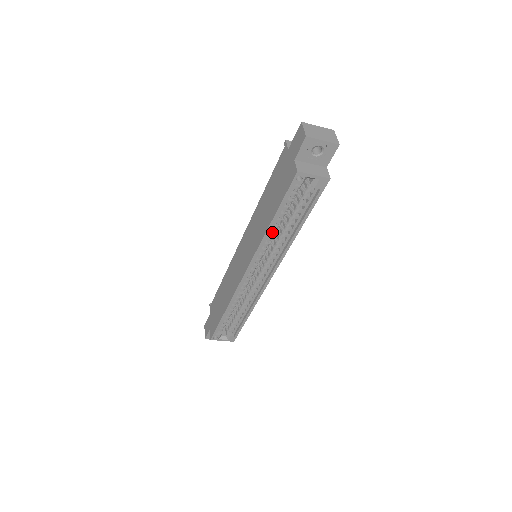
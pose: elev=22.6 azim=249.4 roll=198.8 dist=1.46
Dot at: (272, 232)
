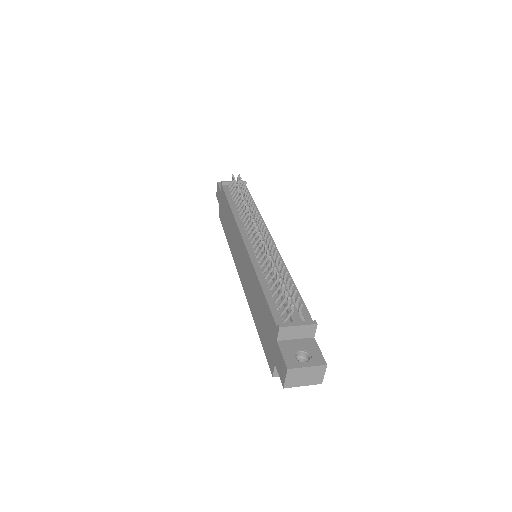
Dot at: occluded
